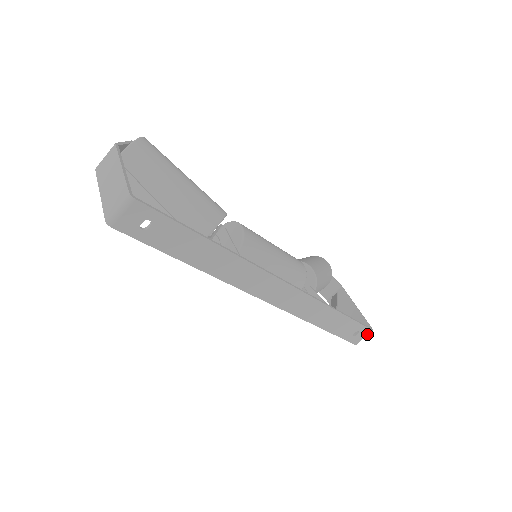
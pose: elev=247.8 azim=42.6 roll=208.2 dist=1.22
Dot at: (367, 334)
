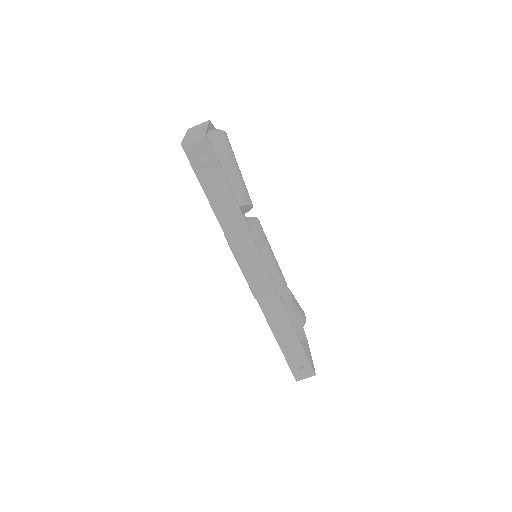
Dot at: (309, 375)
